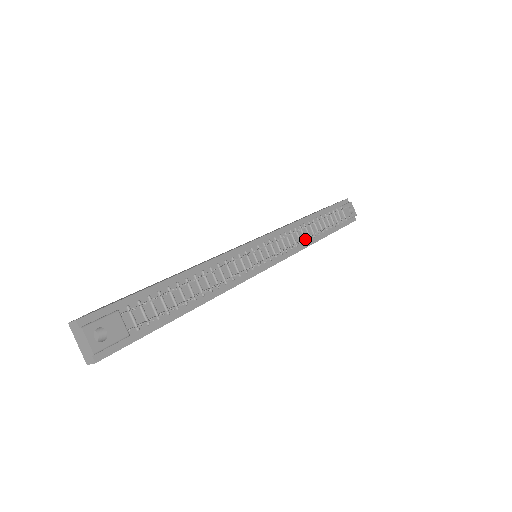
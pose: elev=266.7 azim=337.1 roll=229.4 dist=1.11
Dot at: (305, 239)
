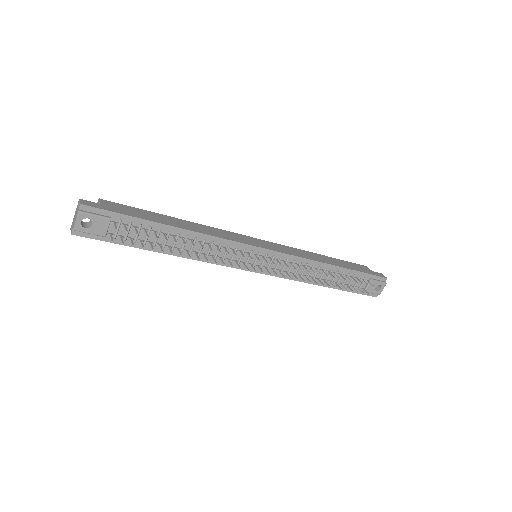
Dot at: (302, 278)
